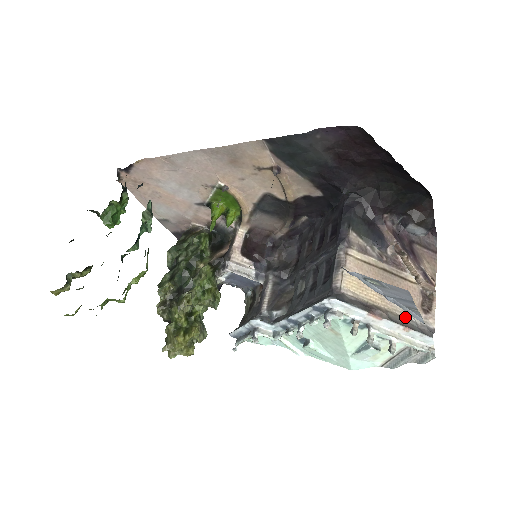
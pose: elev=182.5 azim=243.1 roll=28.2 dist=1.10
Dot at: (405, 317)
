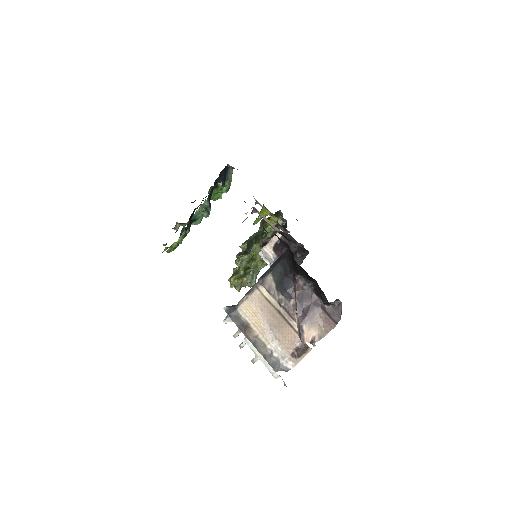
Dot at: (269, 348)
